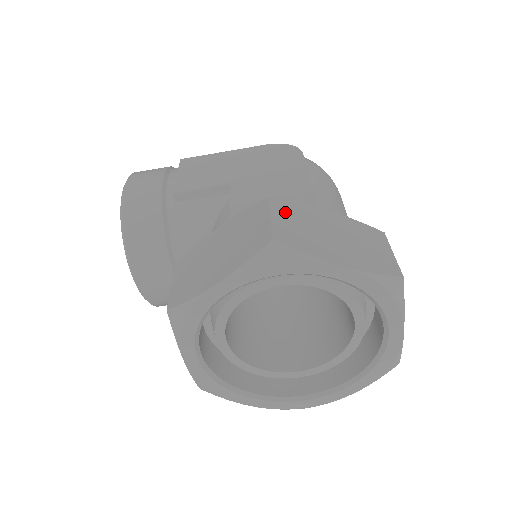
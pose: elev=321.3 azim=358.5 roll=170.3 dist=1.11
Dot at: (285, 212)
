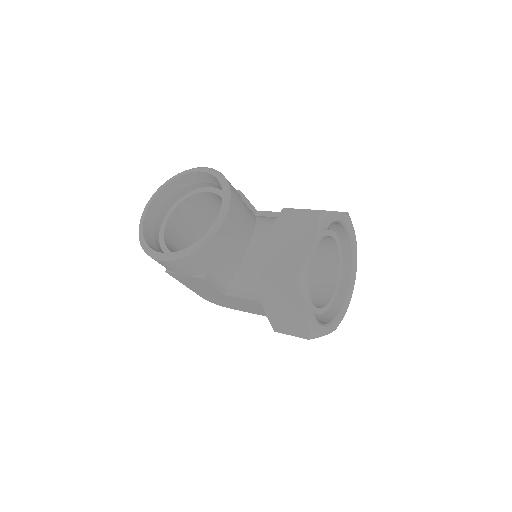
Dot at: occluded
